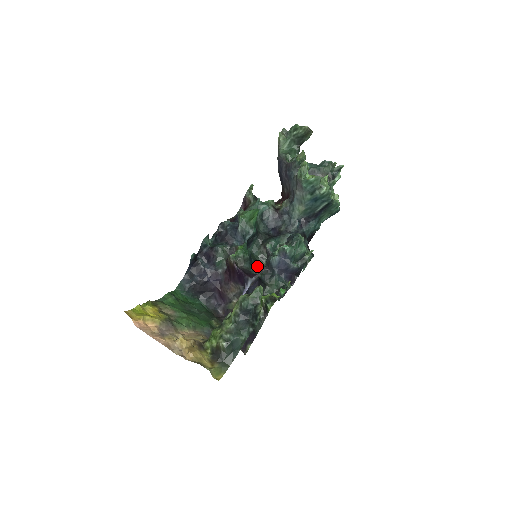
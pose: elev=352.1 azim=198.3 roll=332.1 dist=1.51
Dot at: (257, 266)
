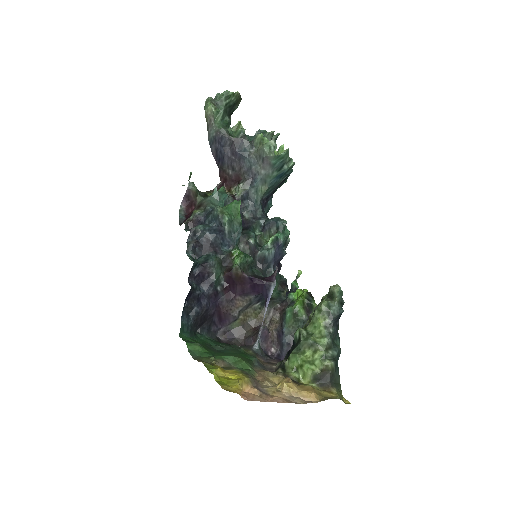
Dot at: (251, 267)
